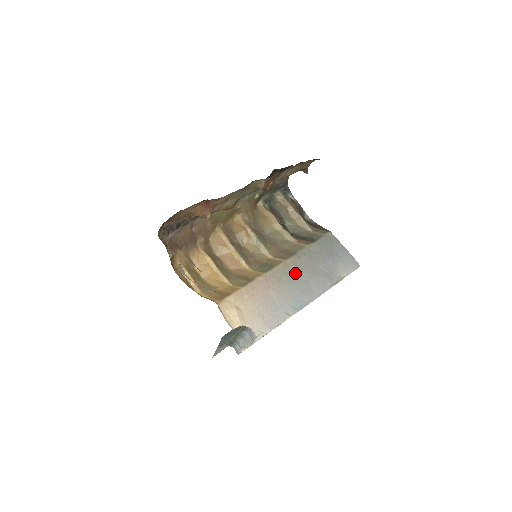
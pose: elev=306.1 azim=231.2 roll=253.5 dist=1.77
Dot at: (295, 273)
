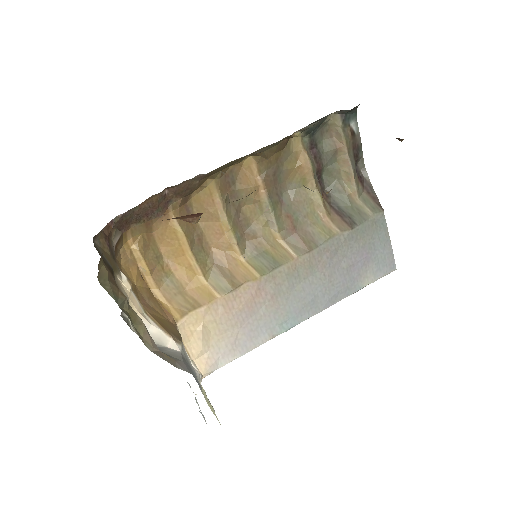
Dot at: (304, 277)
